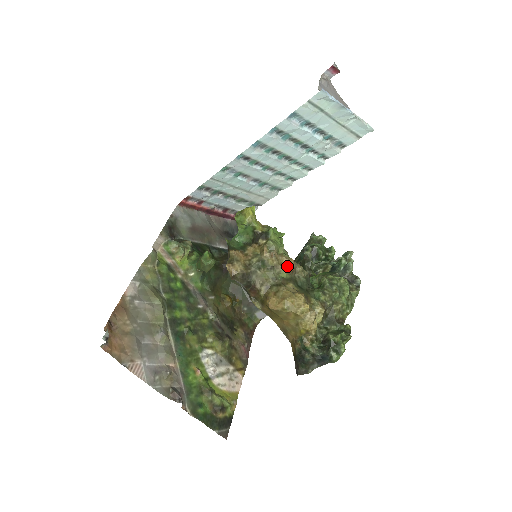
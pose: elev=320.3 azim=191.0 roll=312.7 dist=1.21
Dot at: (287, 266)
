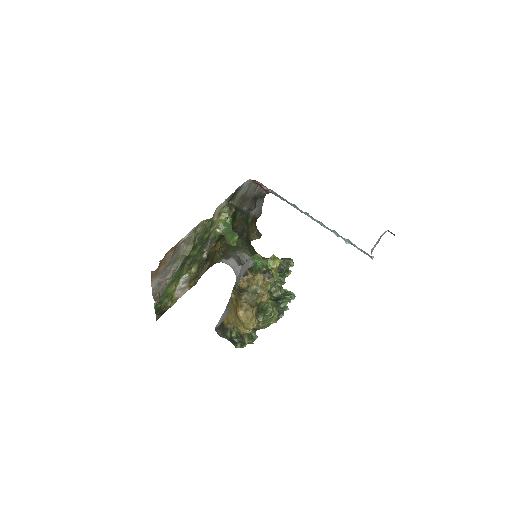
Dot at: (264, 299)
